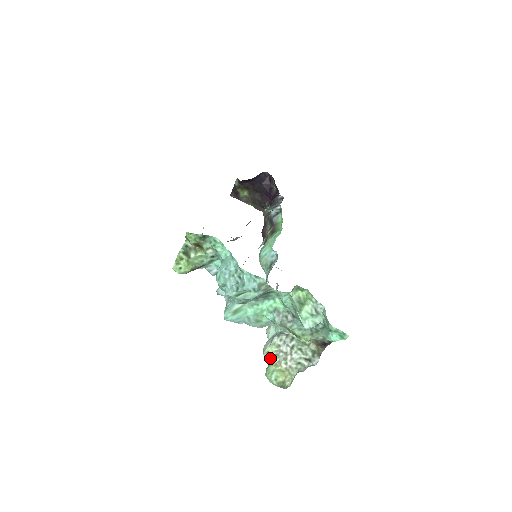
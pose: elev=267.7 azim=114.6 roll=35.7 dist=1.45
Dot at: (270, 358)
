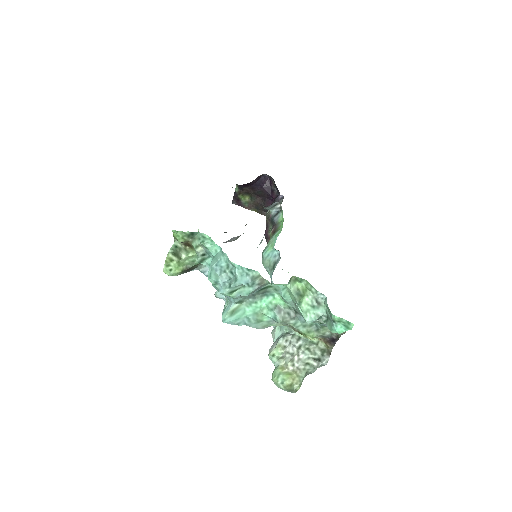
Dot at: (276, 361)
